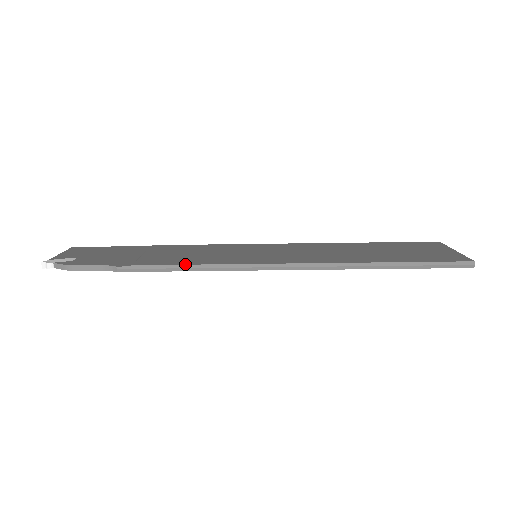
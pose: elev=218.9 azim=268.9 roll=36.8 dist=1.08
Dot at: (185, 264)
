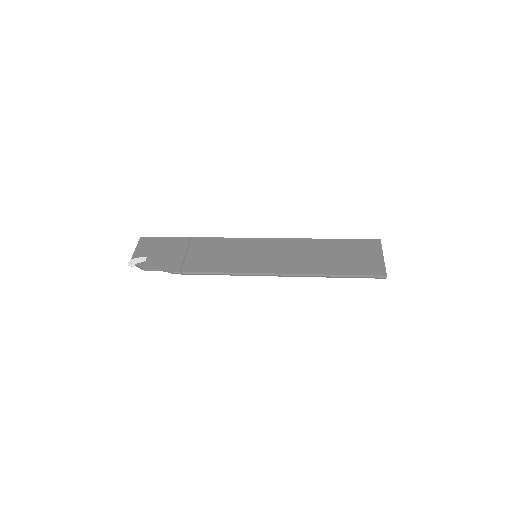
Dot at: (212, 272)
